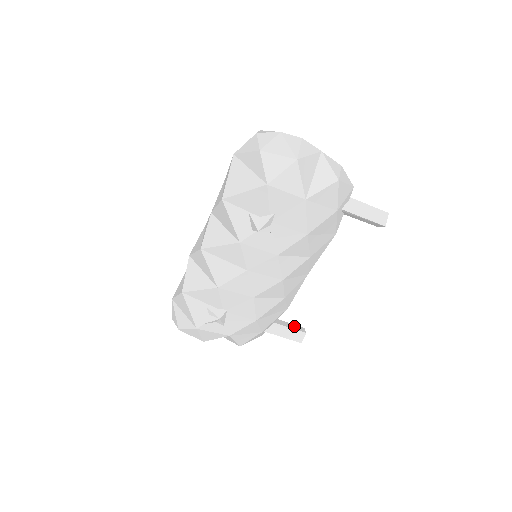
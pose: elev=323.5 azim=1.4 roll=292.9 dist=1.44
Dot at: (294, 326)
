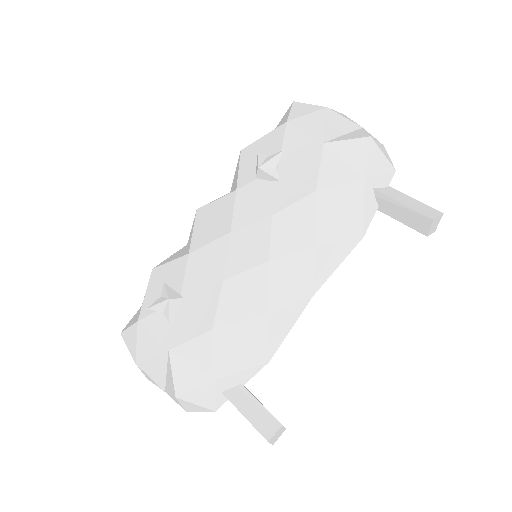
Dot at: occluded
